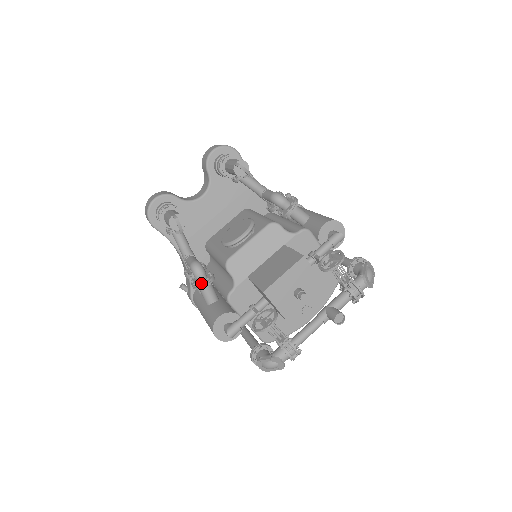
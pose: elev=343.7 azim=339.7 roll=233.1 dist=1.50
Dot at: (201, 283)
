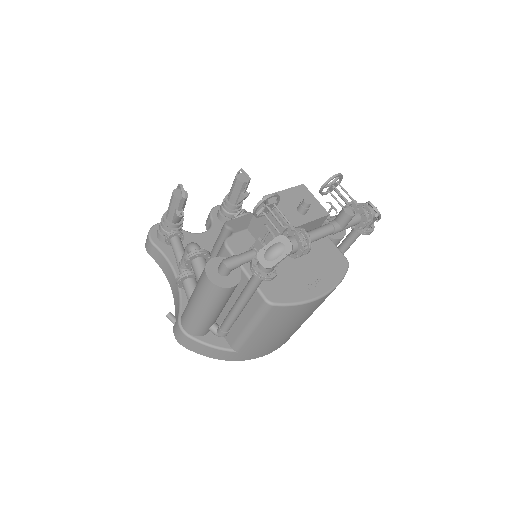
Dot at: (196, 250)
